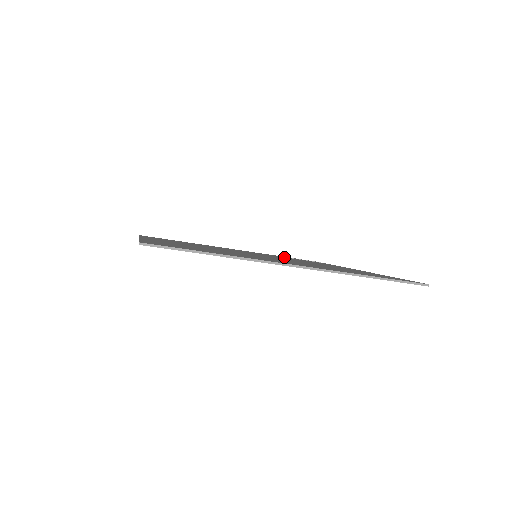
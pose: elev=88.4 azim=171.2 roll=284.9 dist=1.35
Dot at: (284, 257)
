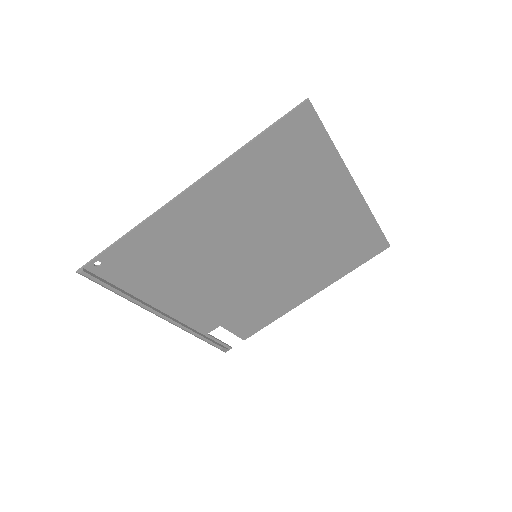
Dot at: (222, 318)
